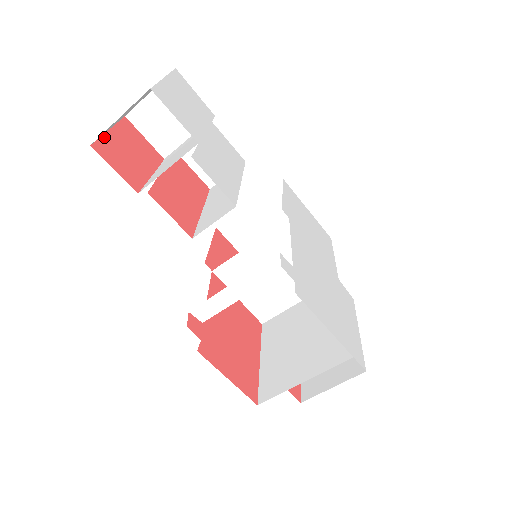
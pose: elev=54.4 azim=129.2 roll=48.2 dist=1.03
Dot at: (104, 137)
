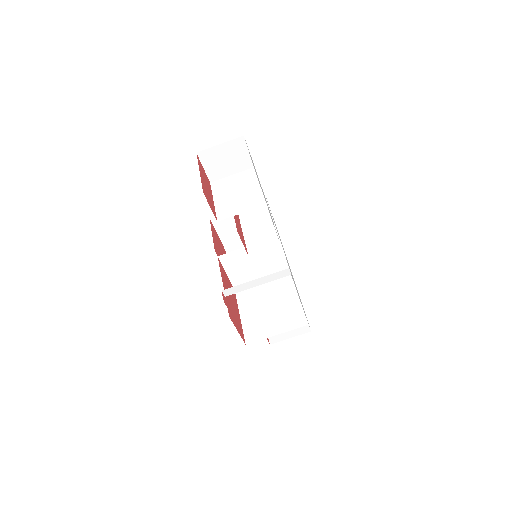
Dot at: (201, 181)
